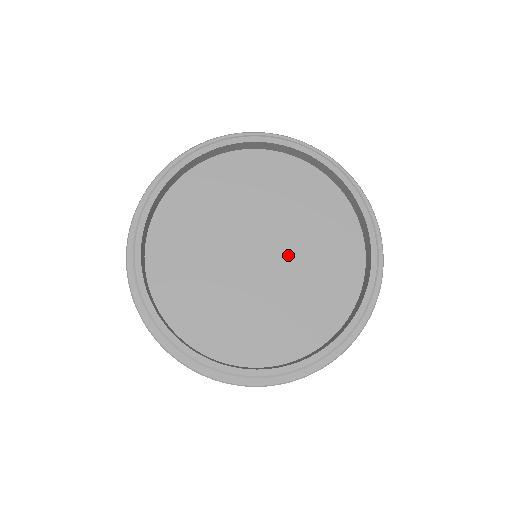
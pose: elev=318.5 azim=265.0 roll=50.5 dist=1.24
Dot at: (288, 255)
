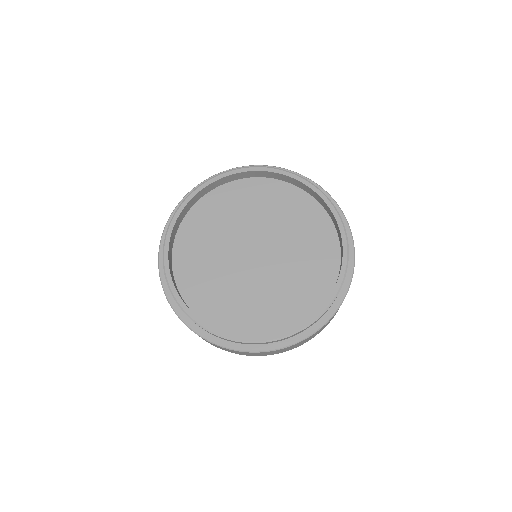
Dot at: (279, 255)
